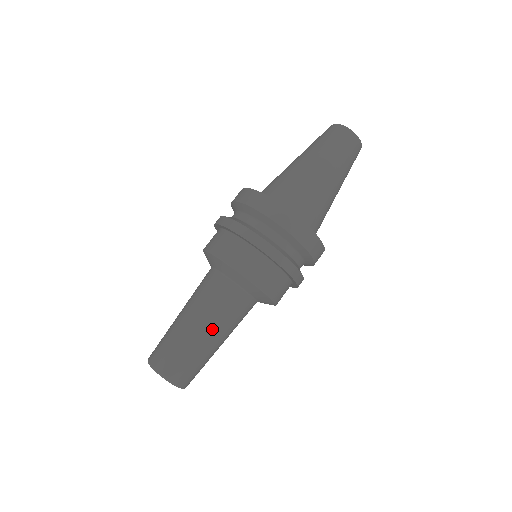
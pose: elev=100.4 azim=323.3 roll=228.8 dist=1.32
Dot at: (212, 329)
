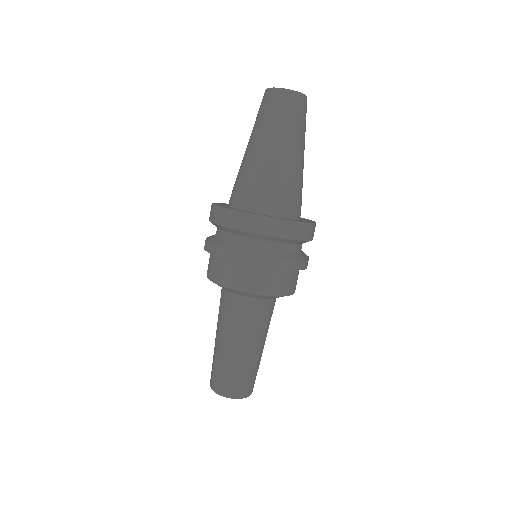
Dot at: (237, 342)
